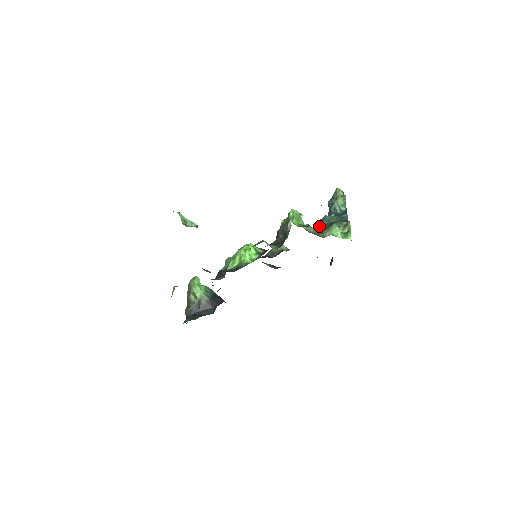
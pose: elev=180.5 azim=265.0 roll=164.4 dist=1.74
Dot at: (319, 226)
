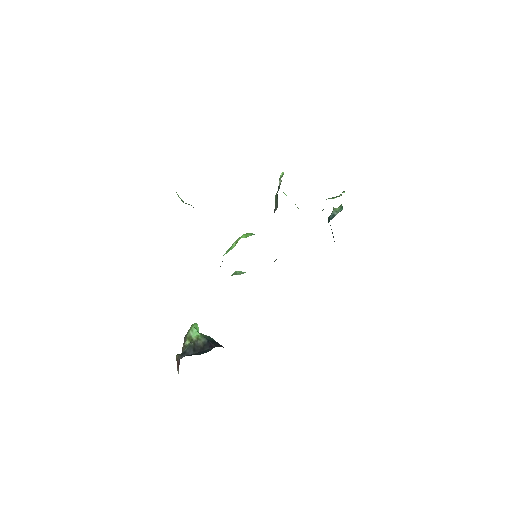
Dot at: occluded
